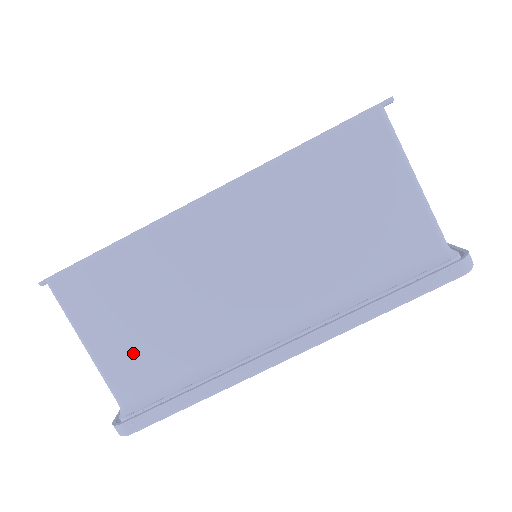
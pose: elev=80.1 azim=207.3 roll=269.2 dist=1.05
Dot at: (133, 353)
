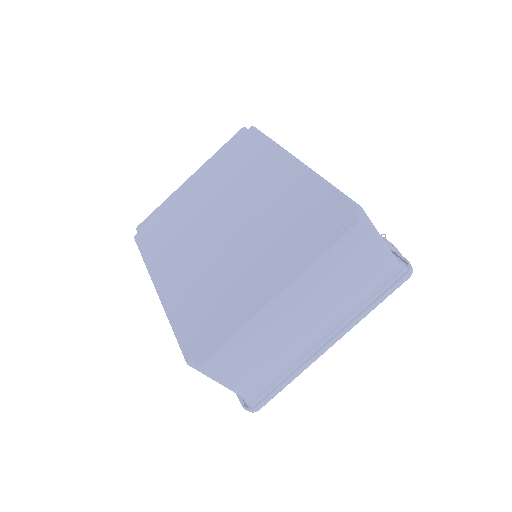
Dot at: occluded
